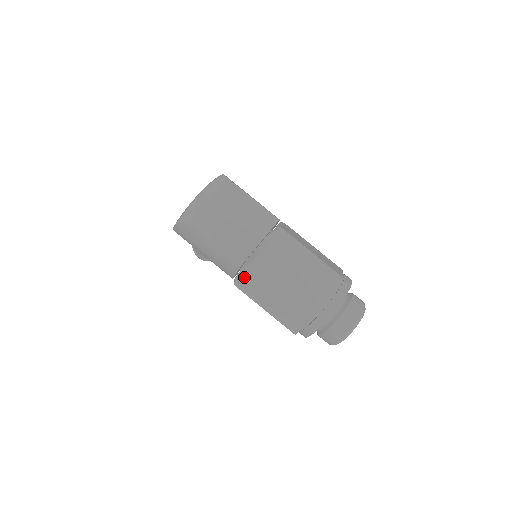
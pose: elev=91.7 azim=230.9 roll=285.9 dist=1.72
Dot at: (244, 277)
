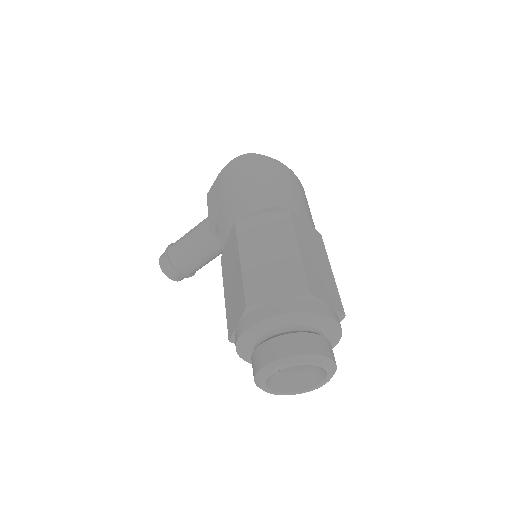
Dot at: (258, 221)
